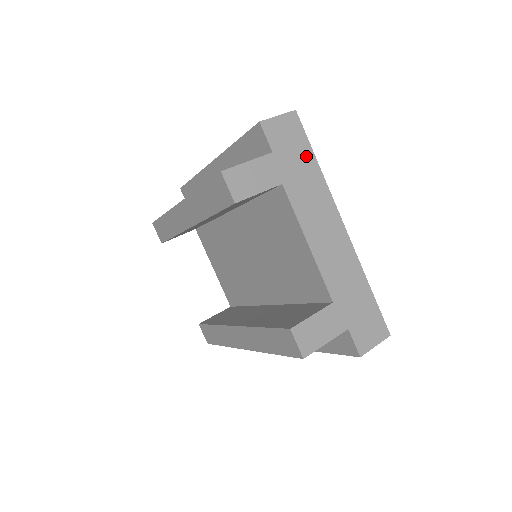
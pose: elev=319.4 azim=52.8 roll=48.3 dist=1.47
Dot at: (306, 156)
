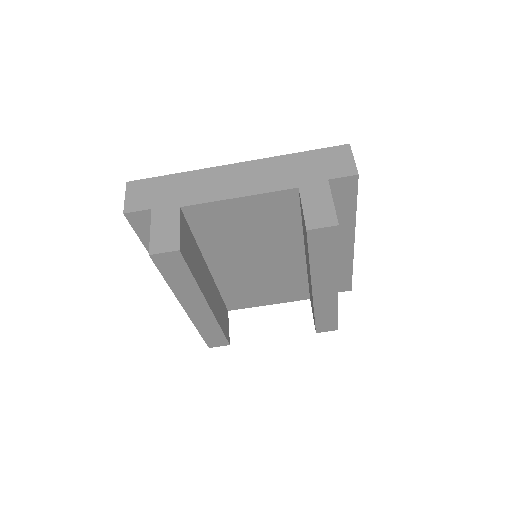
Dot at: (166, 182)
